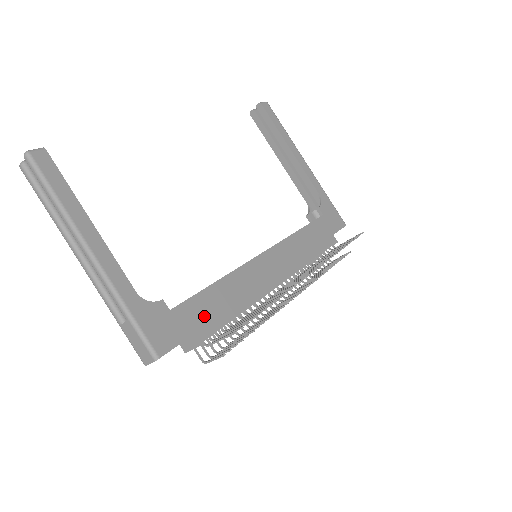
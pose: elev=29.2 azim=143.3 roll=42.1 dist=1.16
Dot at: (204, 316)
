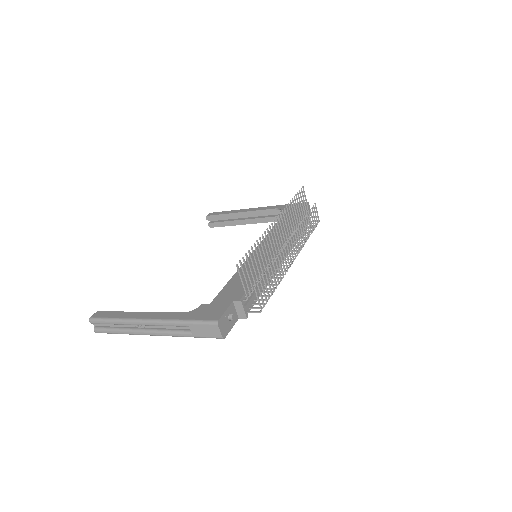
Dot at: (235, 291)
